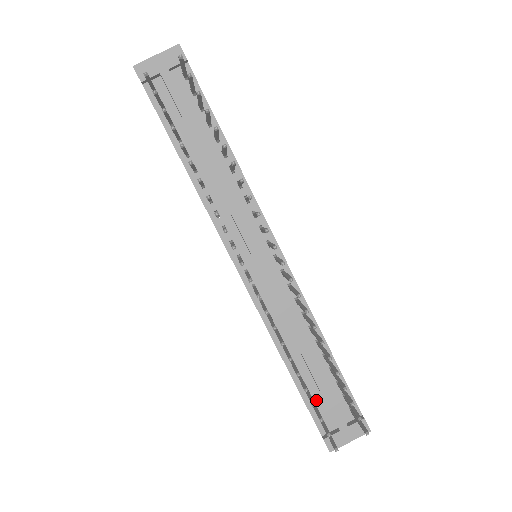
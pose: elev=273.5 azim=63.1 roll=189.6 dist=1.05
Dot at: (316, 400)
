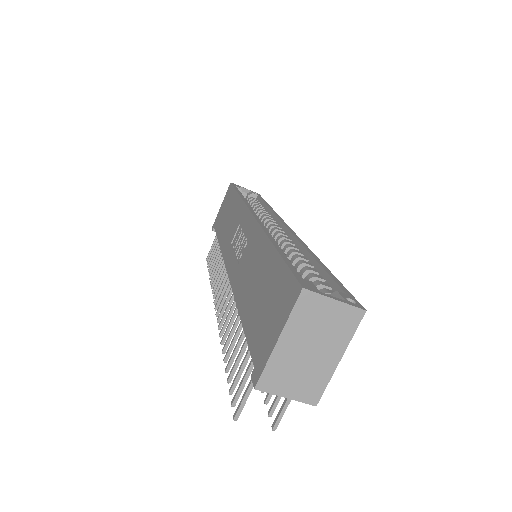
Dot at: occluded
